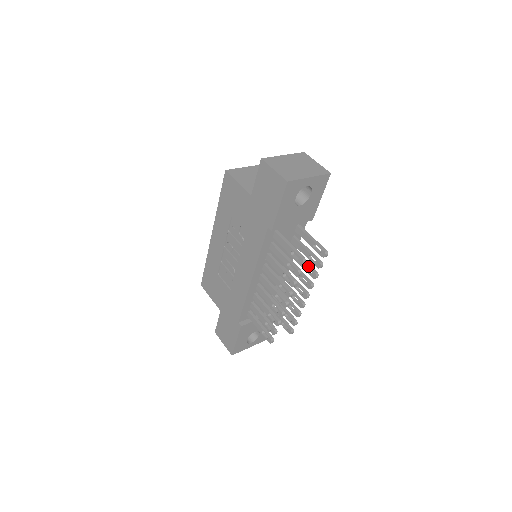
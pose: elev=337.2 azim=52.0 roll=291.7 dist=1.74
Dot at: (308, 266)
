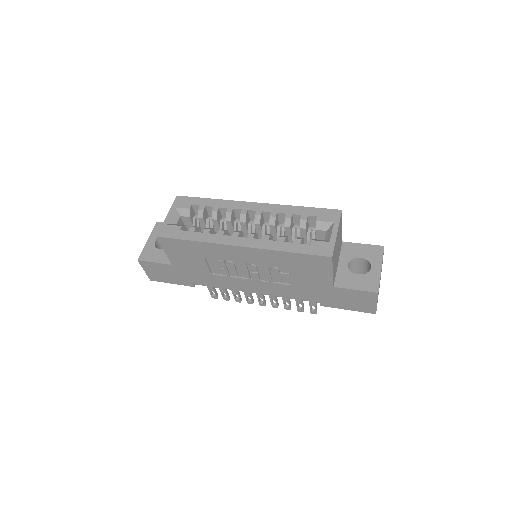
Dot at: occluded
